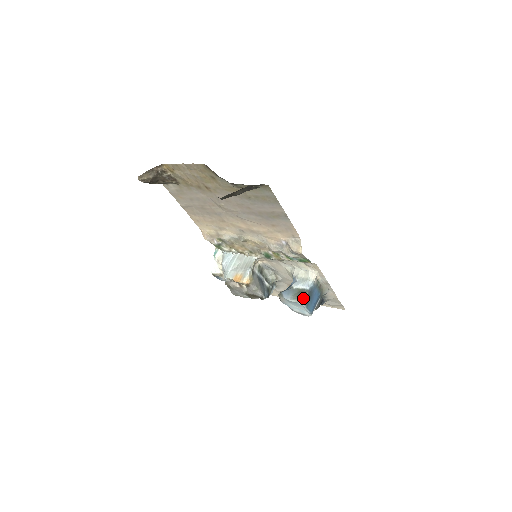
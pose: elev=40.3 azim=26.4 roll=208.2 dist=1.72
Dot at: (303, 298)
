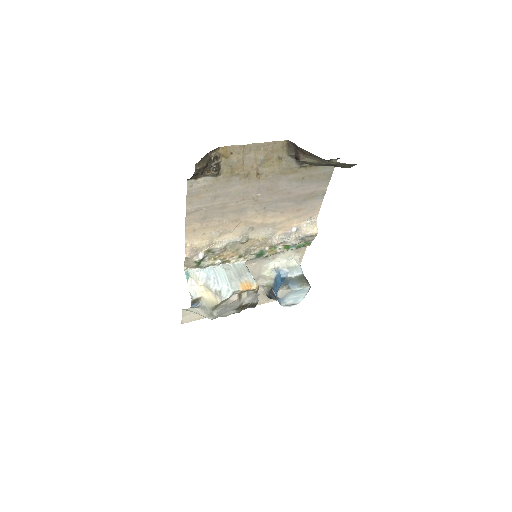
Dot at: (308, 282)
